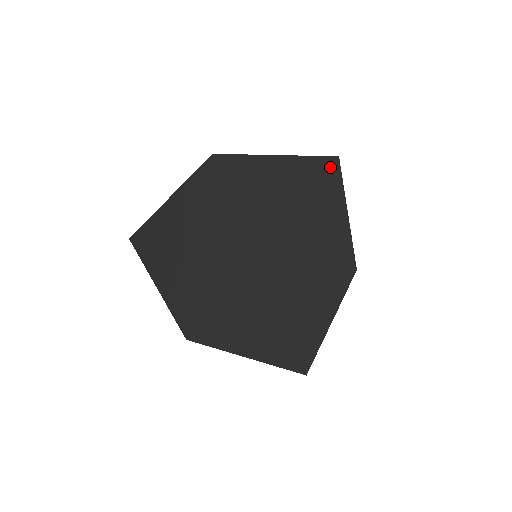
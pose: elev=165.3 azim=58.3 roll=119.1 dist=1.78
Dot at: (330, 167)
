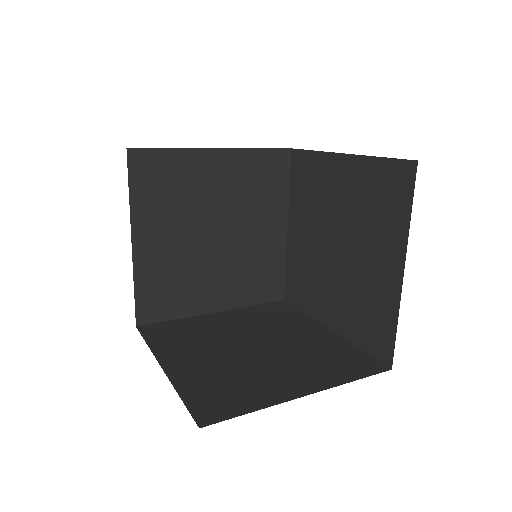
Dot at: (280, 162)
